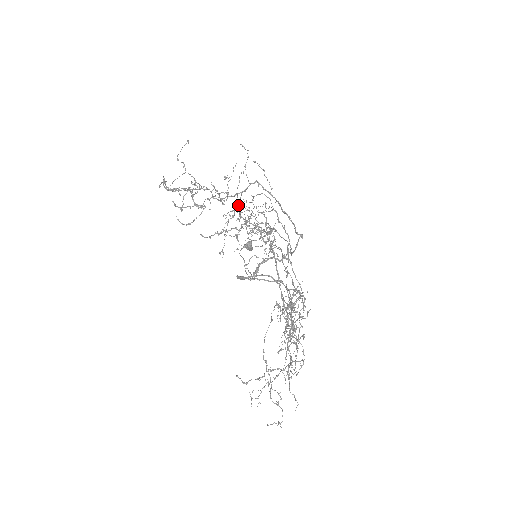
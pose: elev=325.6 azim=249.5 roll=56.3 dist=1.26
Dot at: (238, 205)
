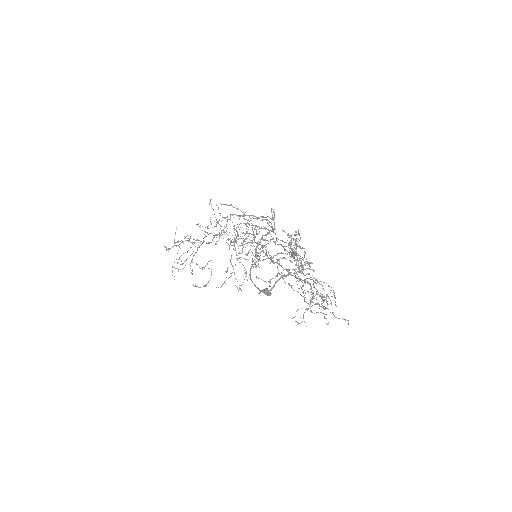
Dot at: (224, 232)
